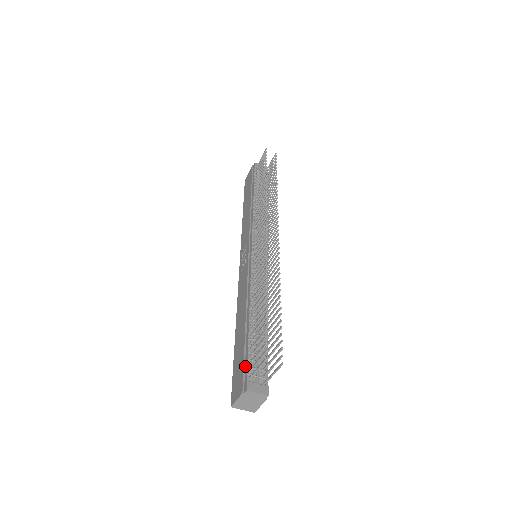
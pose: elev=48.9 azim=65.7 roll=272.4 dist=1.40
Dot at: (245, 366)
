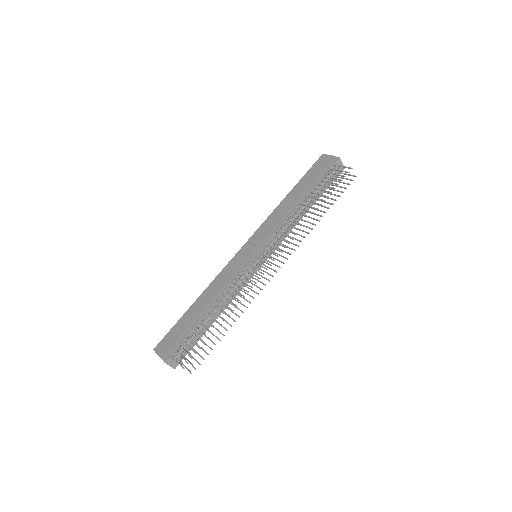
Dot at: (177, 344)
